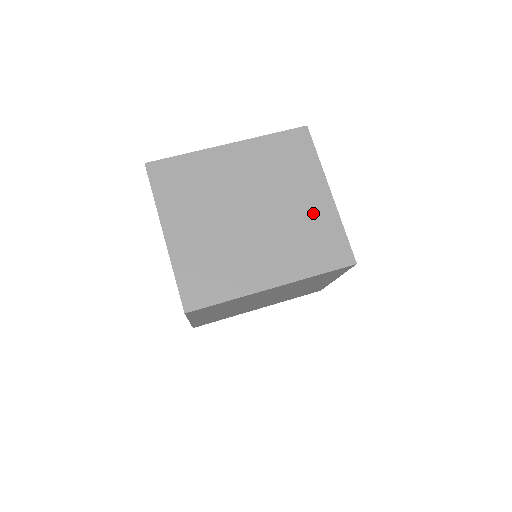
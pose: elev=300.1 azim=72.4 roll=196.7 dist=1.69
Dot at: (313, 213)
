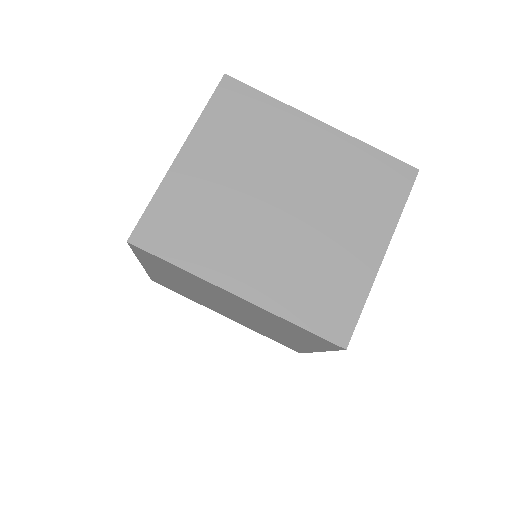
Dot at: (347, 258)
